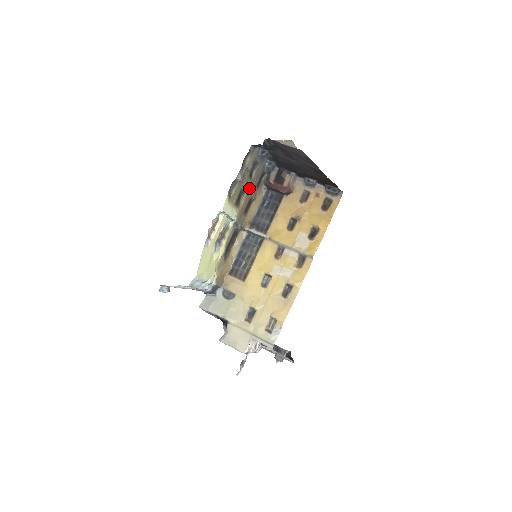
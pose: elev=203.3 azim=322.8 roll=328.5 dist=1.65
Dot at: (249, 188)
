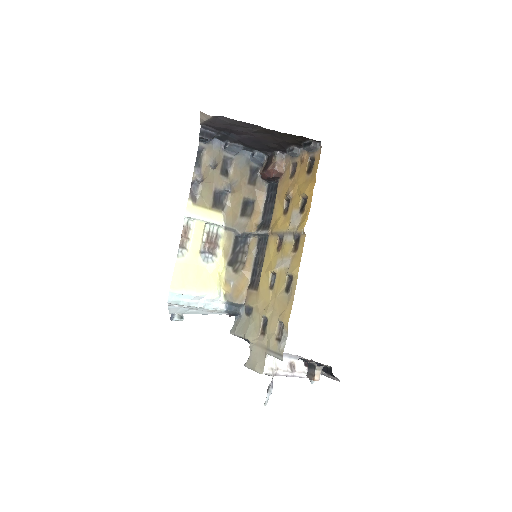
Dot at: (227, 187)
